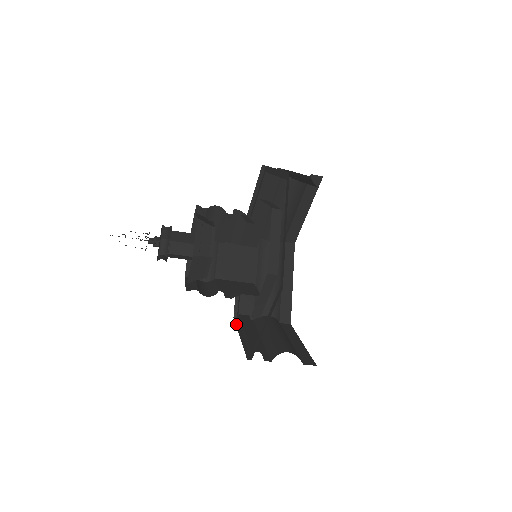
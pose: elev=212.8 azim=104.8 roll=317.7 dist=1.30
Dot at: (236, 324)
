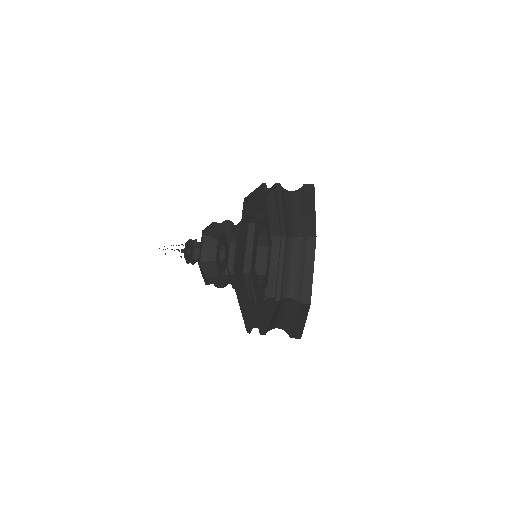
Dot at: occluded
